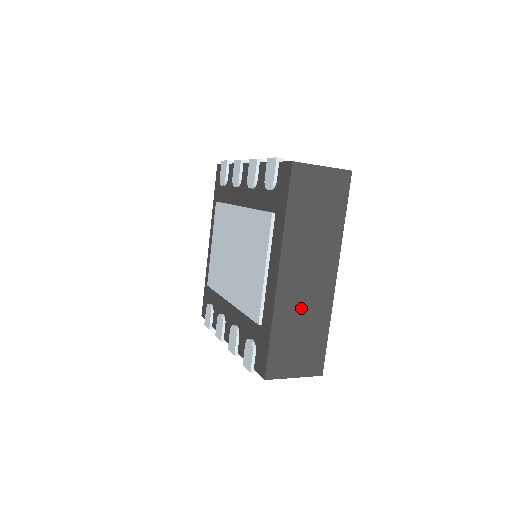
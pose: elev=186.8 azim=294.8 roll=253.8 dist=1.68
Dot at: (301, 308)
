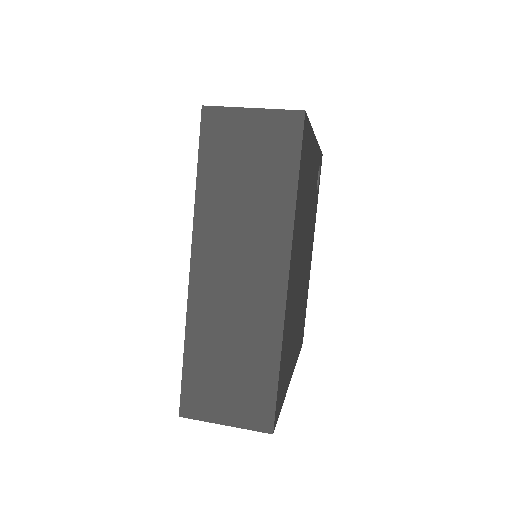
Dot at: (229, 321)
